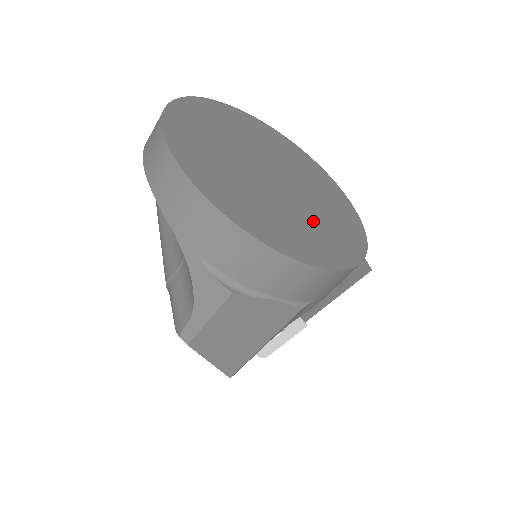
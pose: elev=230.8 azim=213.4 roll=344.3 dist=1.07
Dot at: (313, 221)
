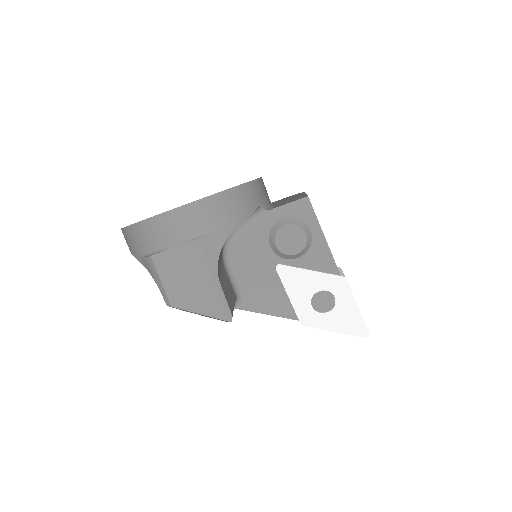
Dot at: occluded
